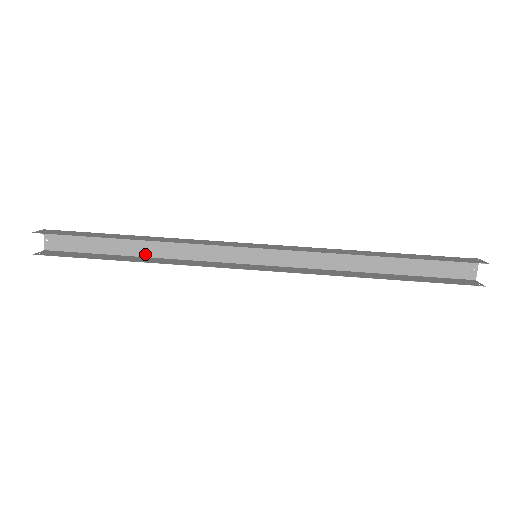
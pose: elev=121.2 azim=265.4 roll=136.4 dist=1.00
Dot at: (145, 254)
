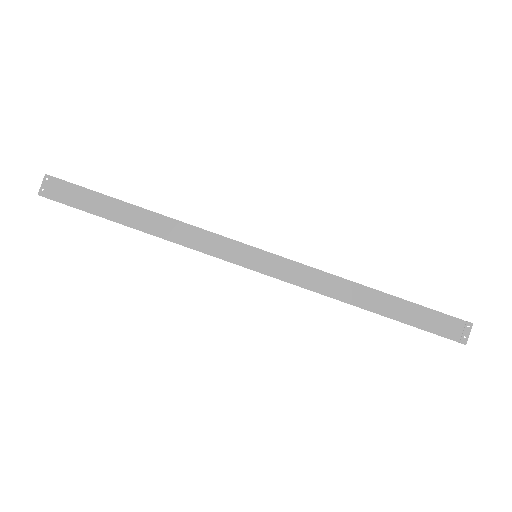
Dot at: occluded
